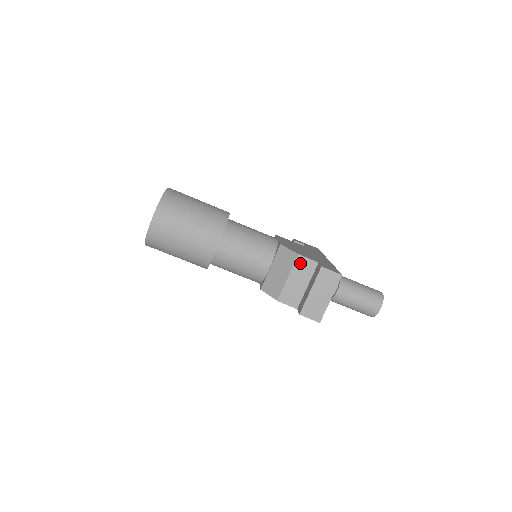
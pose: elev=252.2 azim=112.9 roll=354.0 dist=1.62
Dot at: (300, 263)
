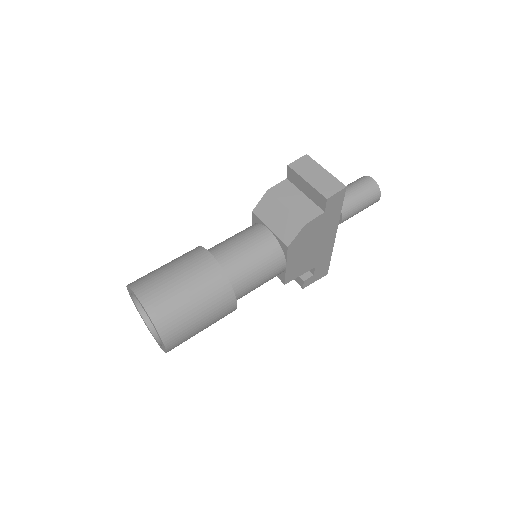
Dot at: (277, 192)
